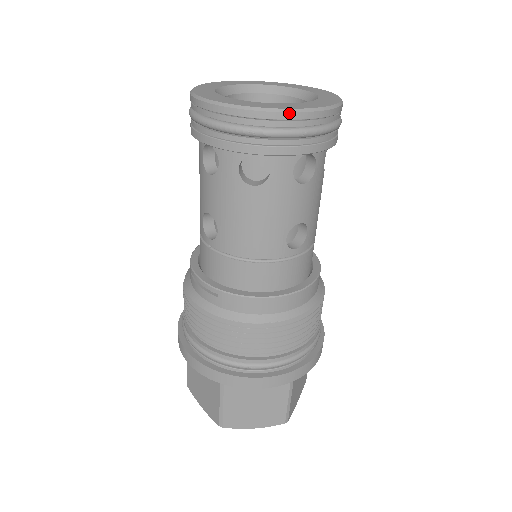
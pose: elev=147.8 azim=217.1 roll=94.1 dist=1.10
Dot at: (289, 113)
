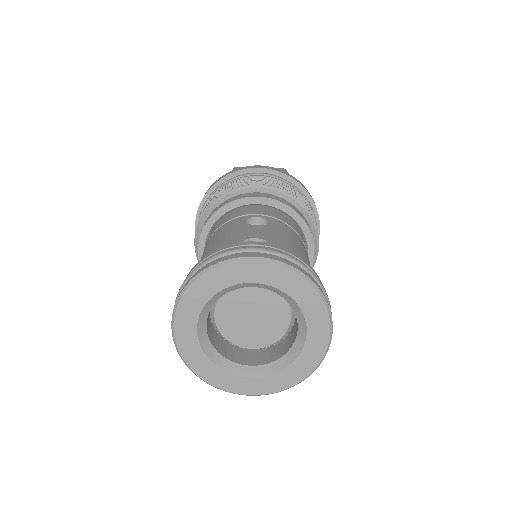
Dot at: (322, 360)
